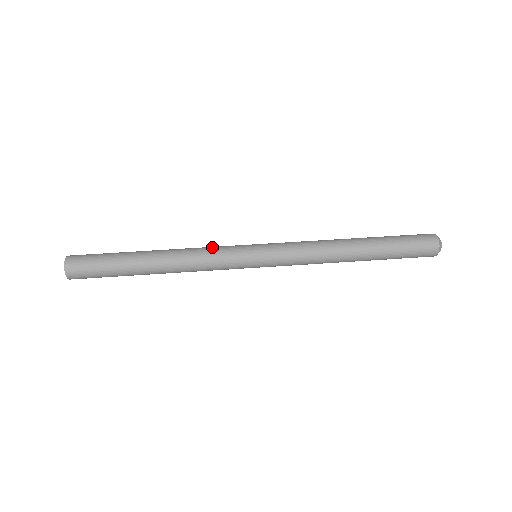
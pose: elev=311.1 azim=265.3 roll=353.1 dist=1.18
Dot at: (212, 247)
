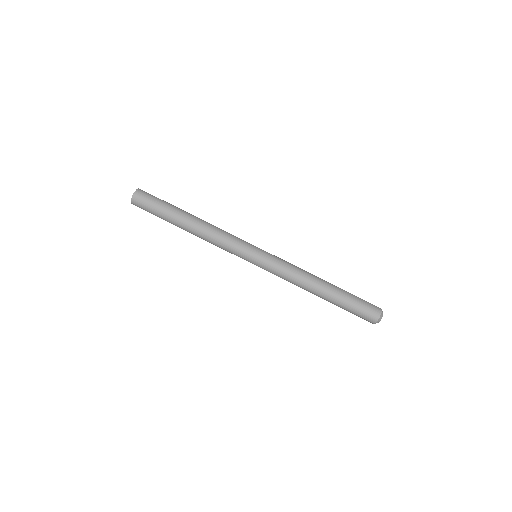
Dot at: (229, 237)
